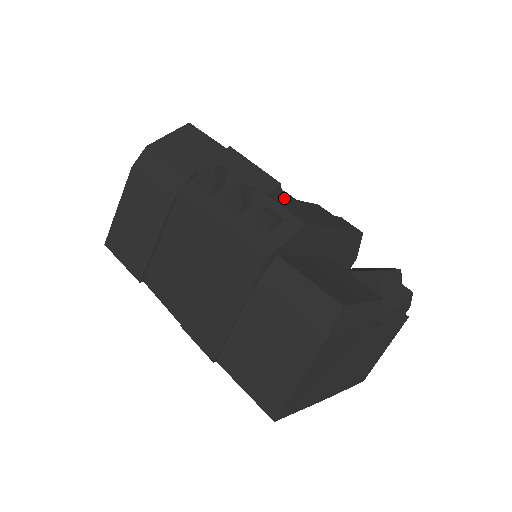
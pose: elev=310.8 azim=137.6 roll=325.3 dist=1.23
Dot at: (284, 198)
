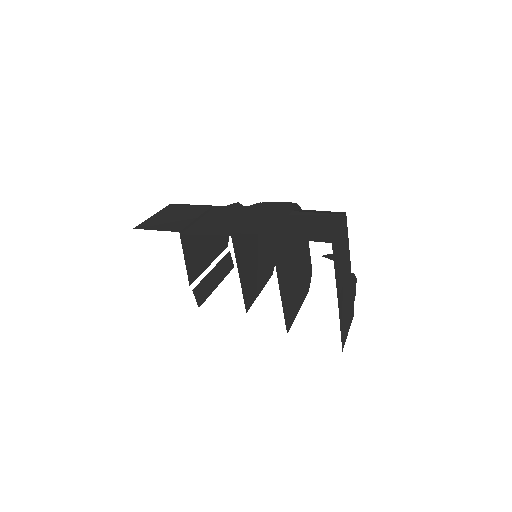
Dot at: occluded
